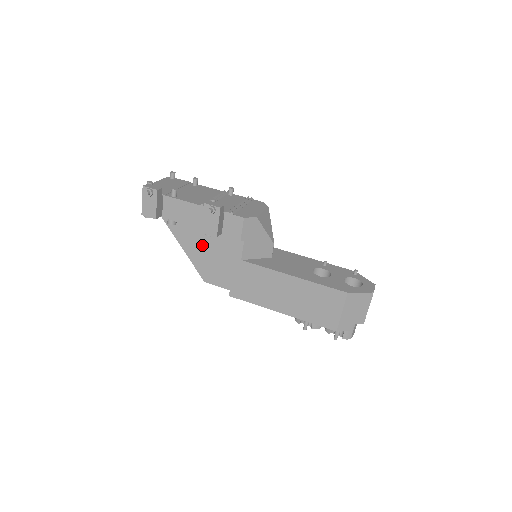
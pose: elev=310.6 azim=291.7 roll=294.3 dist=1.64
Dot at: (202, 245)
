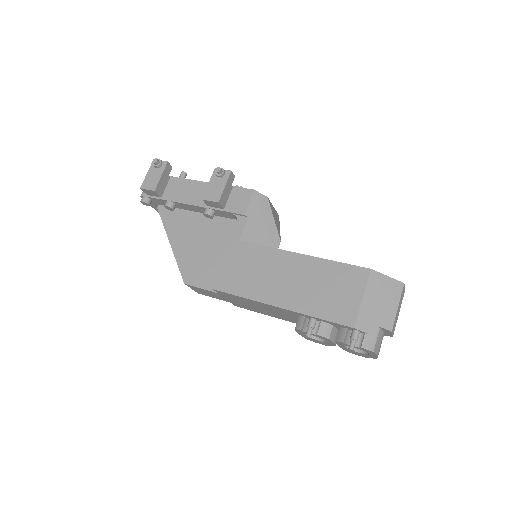
Dot at: (195, 238)
